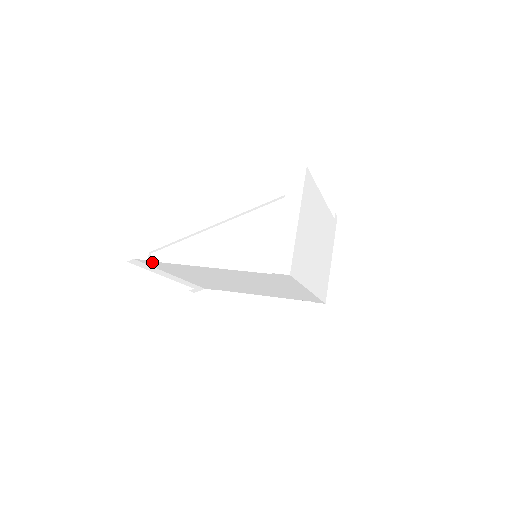
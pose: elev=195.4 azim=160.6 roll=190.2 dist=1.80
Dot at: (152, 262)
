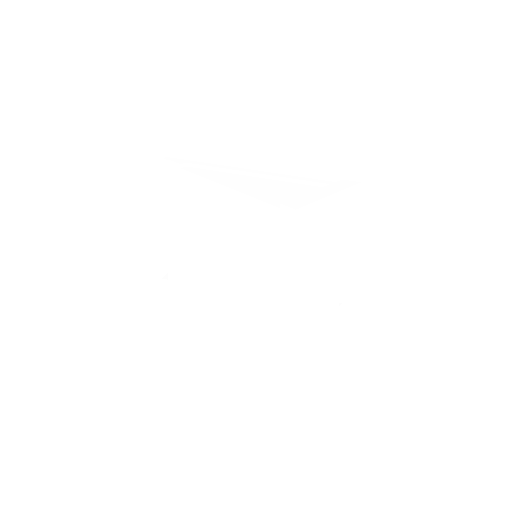
Dot at: (181, 173)
